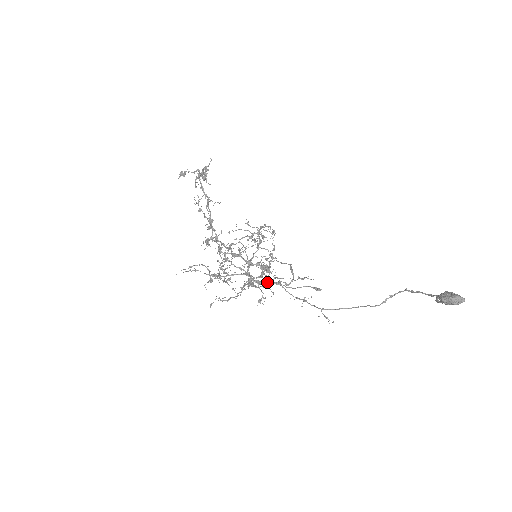
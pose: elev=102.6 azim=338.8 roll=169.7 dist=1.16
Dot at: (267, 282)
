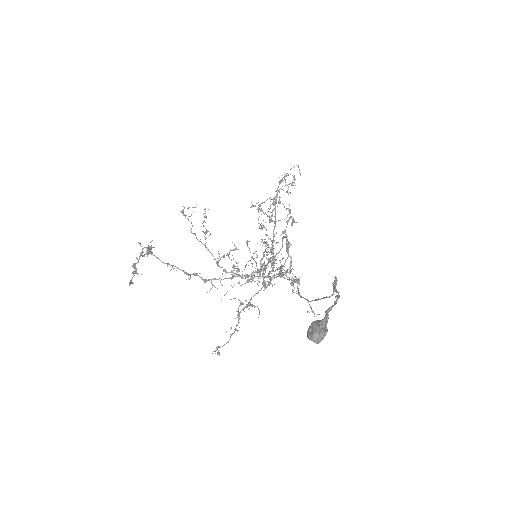
Dot at: (266, 287)
